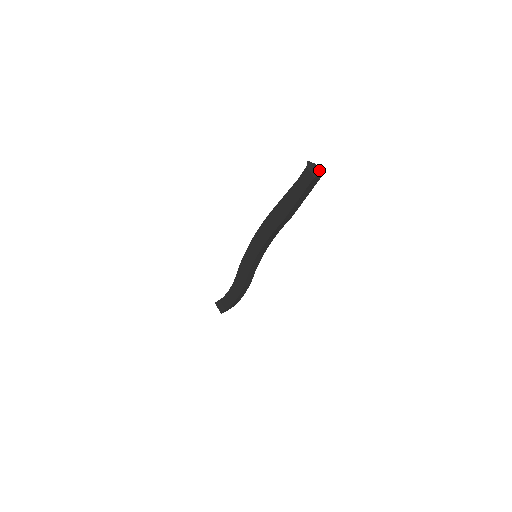
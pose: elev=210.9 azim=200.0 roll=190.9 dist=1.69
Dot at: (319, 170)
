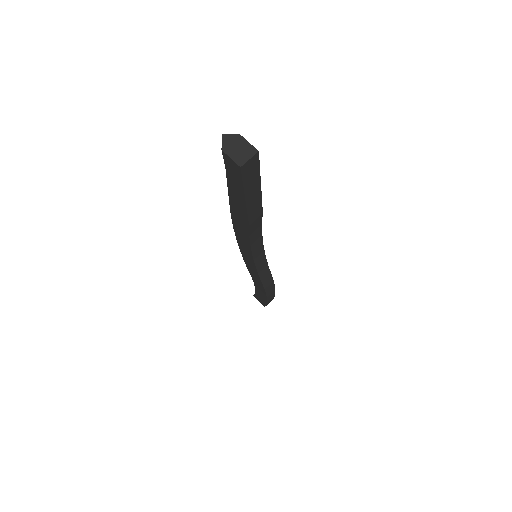
Dot at: (249, 145)
